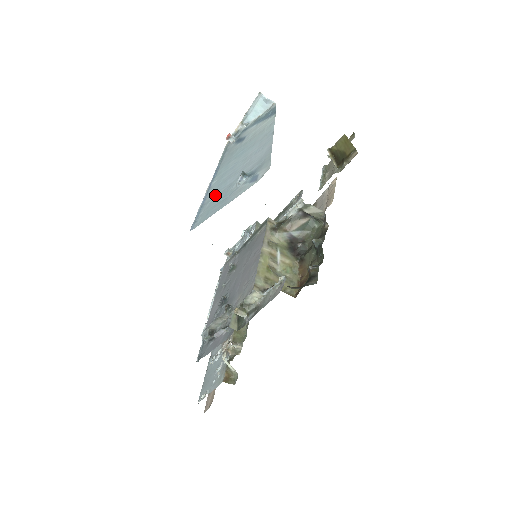
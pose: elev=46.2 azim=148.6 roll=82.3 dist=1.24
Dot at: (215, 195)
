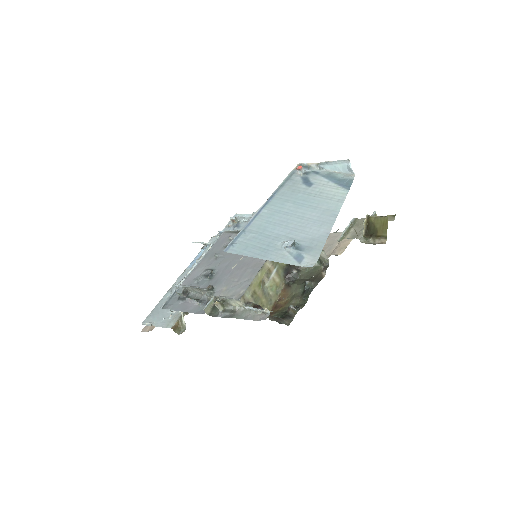
Dot at: (260, 232)
